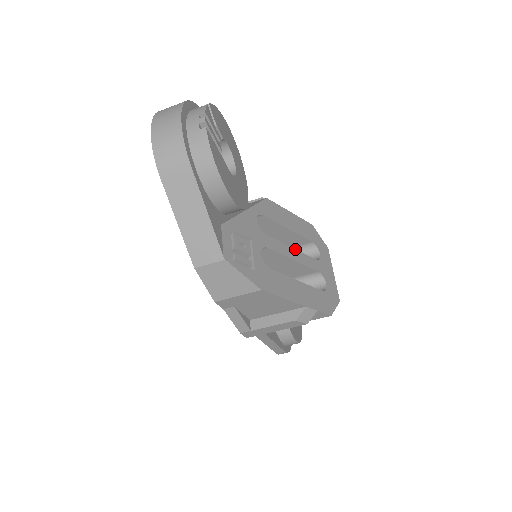
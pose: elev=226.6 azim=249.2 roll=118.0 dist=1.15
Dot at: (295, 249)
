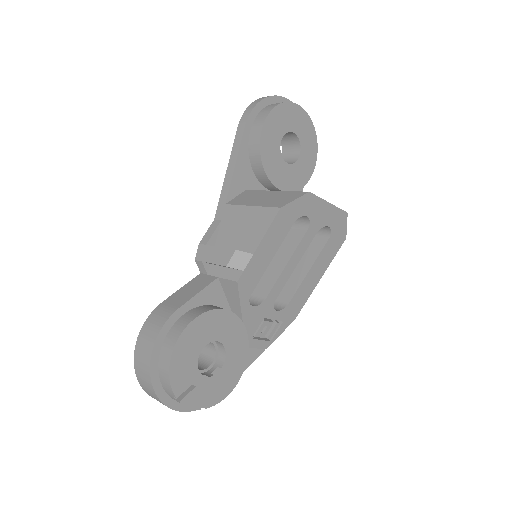
Dot at: (289, 261)
